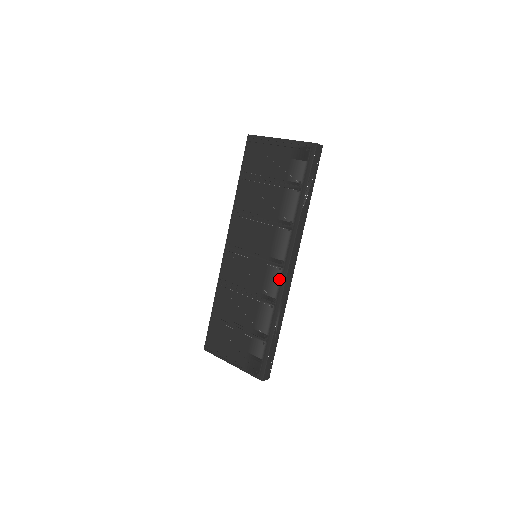
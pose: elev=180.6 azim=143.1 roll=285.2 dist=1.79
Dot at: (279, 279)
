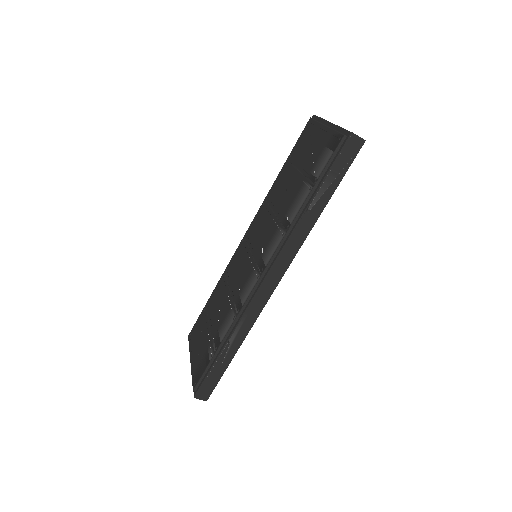
Dot at: (251, 289)
